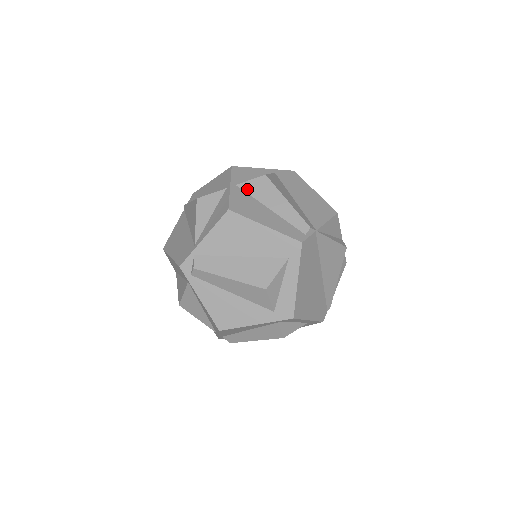
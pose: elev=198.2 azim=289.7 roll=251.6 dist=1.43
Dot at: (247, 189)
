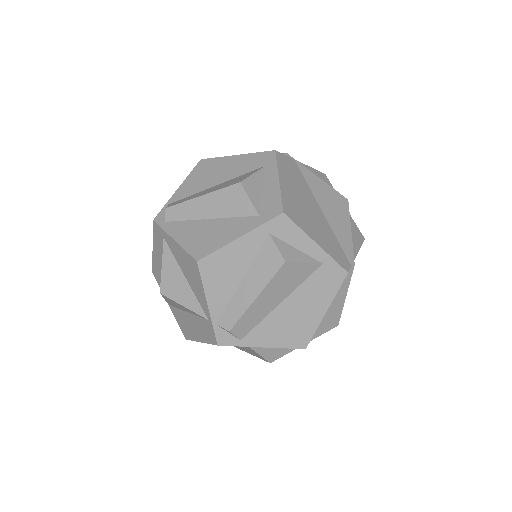
Dot at: occluded
